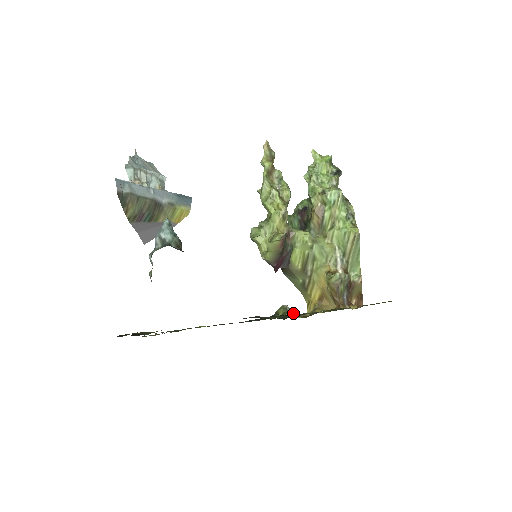
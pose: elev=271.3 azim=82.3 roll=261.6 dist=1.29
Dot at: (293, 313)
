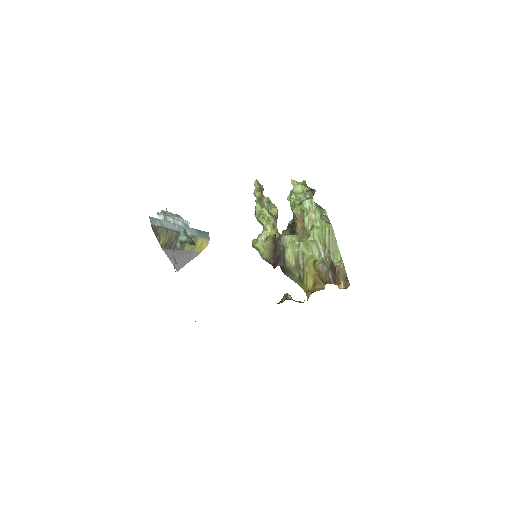
Dot at: (294, 300)
